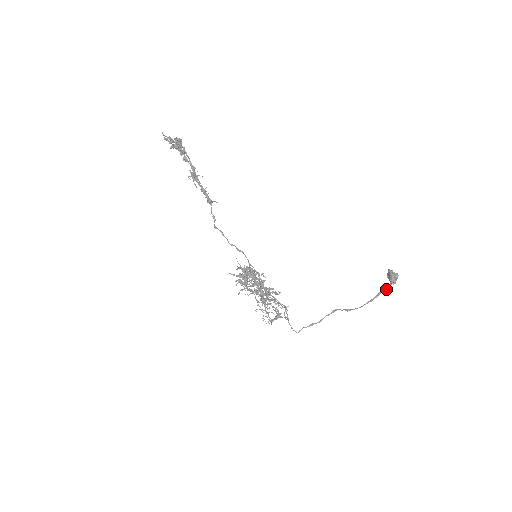
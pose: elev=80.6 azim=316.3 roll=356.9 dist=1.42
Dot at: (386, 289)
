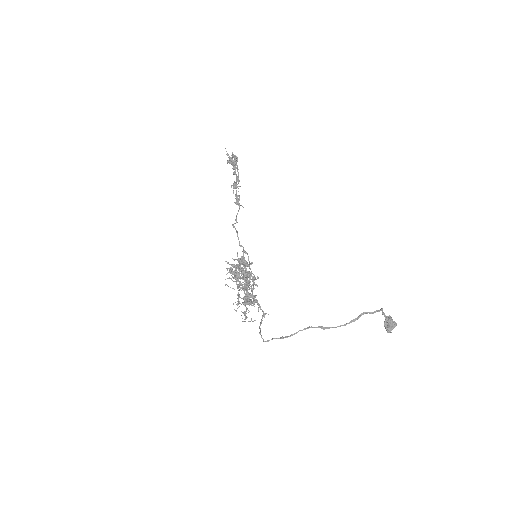
Dot at: (369, 312)
